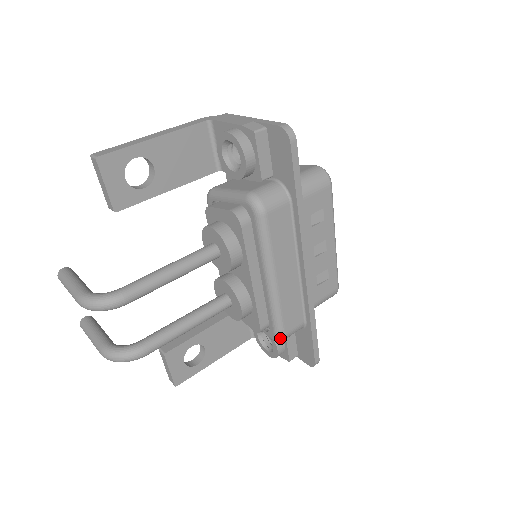
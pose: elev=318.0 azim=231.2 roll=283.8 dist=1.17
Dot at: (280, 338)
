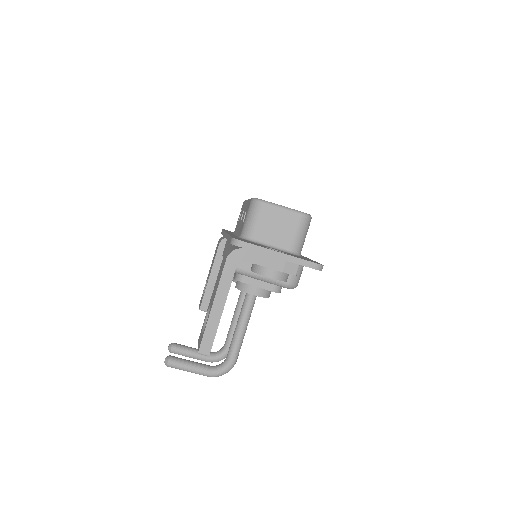
Dot at: occluded
